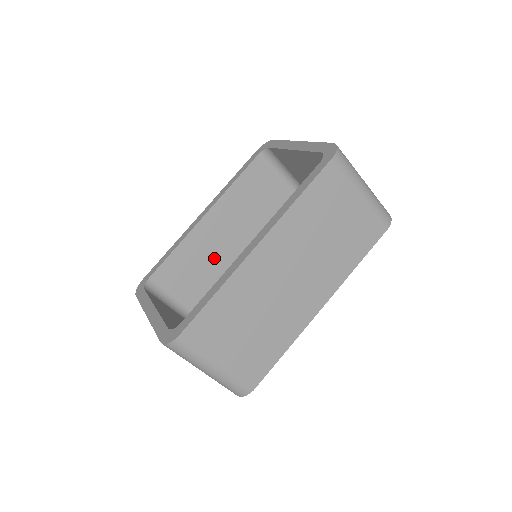
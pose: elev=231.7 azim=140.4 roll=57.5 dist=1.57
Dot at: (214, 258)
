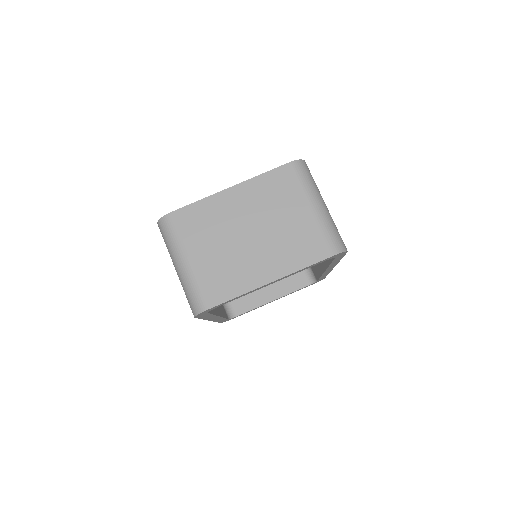
Dot at: occluded
